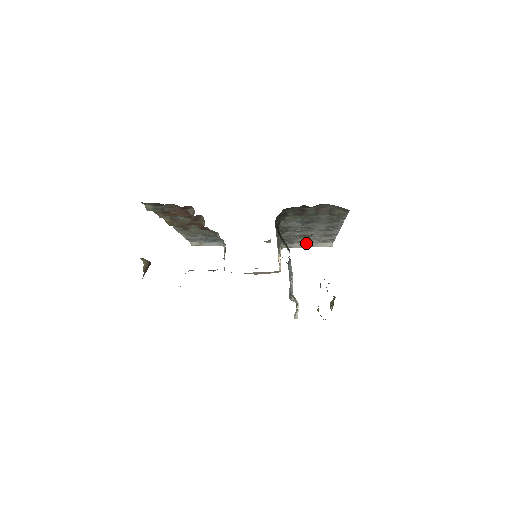
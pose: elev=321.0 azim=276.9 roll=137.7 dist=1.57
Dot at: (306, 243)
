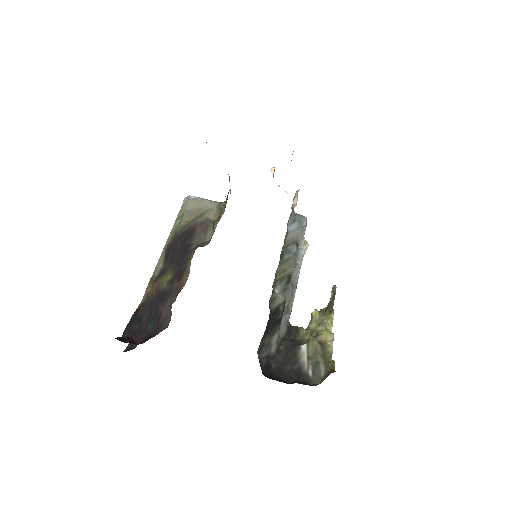
Dot at: occluded
